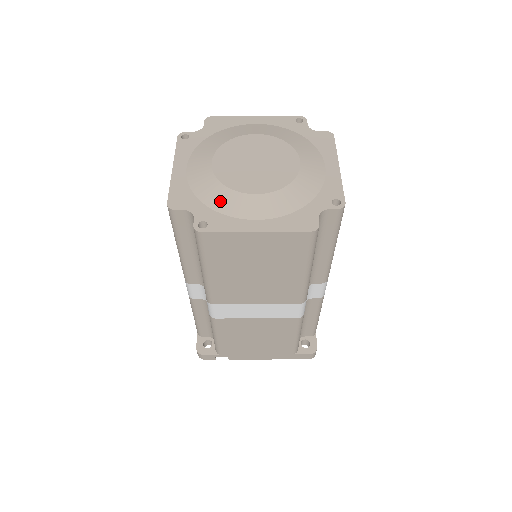
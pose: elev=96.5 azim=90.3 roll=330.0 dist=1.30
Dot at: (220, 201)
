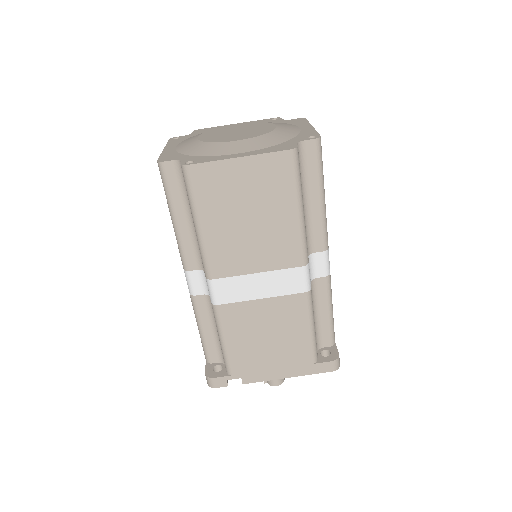
Dot at: (205, 150)
